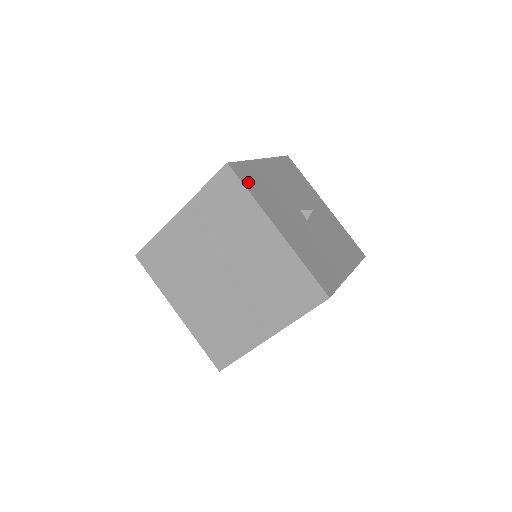
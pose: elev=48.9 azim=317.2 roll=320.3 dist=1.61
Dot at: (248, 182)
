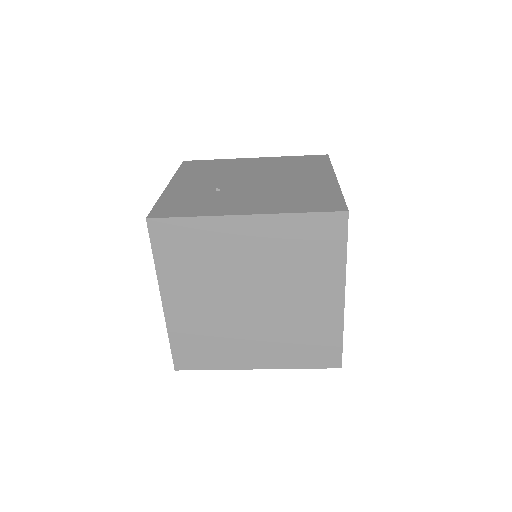
Dot at: occluded
